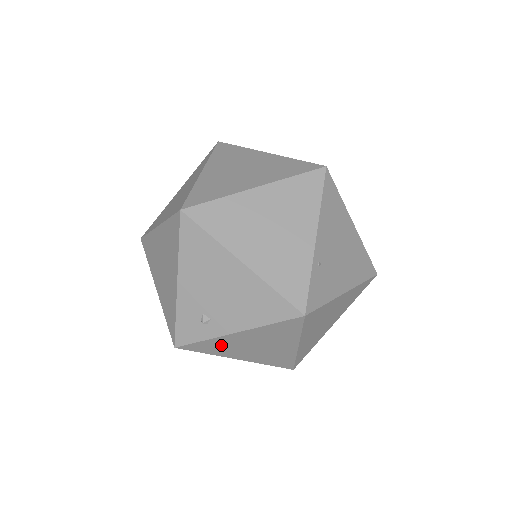
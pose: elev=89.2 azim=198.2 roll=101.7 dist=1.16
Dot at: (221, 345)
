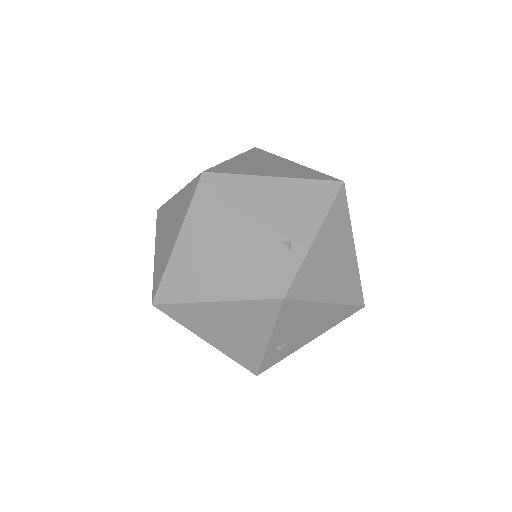
Dot at: (313, 272)
